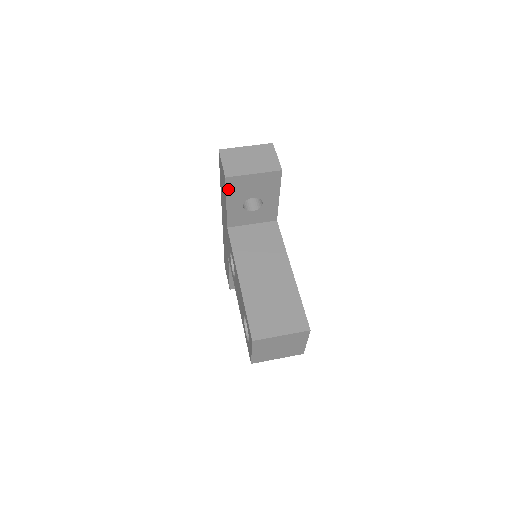
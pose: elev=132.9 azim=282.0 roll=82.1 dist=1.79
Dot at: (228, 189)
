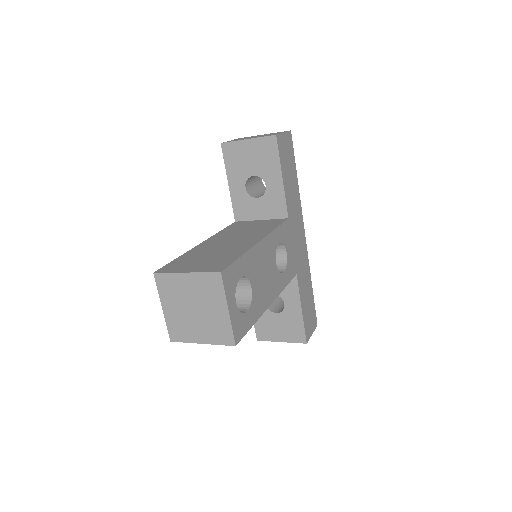
Dot at: (226, 161)
